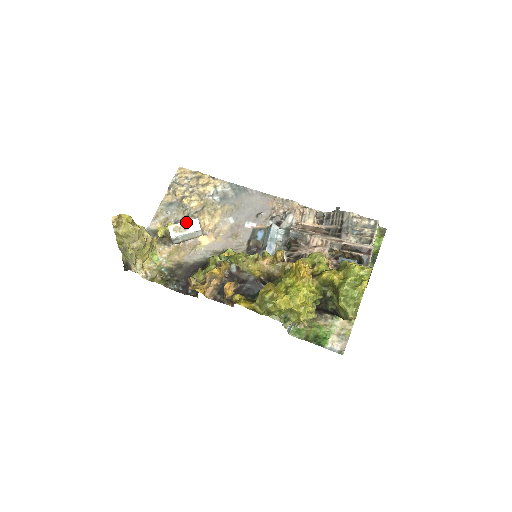
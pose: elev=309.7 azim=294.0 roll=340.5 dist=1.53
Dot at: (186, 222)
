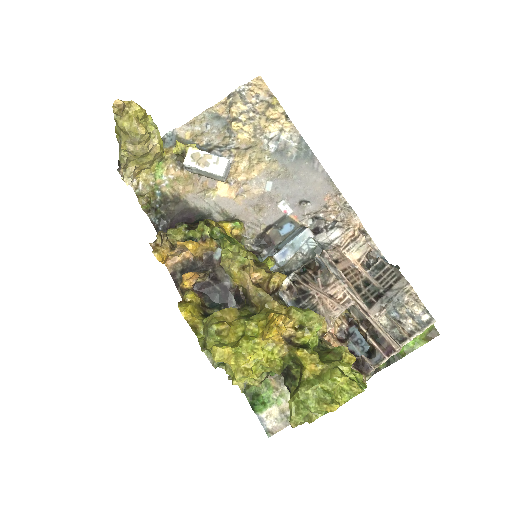
Dot at: (212, 155)
